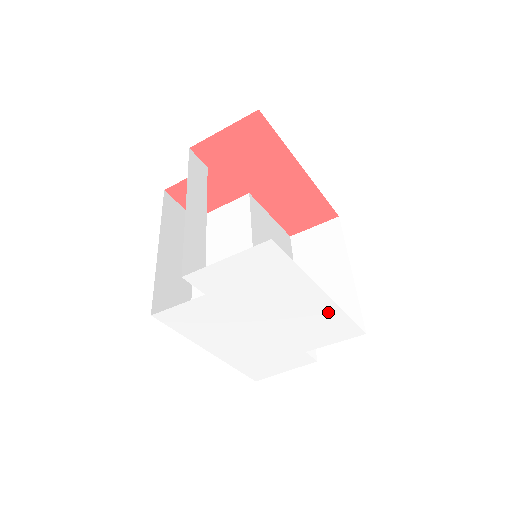
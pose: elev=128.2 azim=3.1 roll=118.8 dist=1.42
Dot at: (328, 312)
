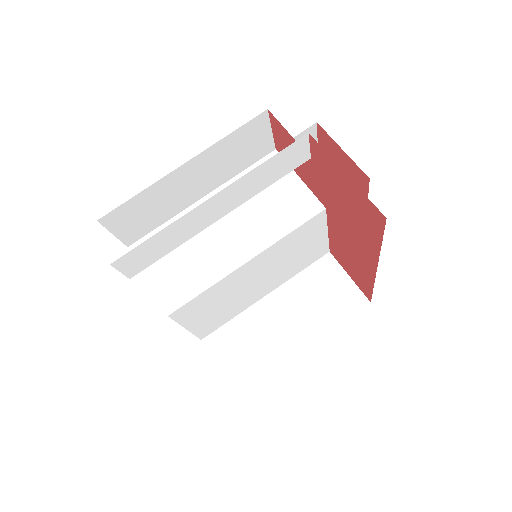
Dot at: occluded
